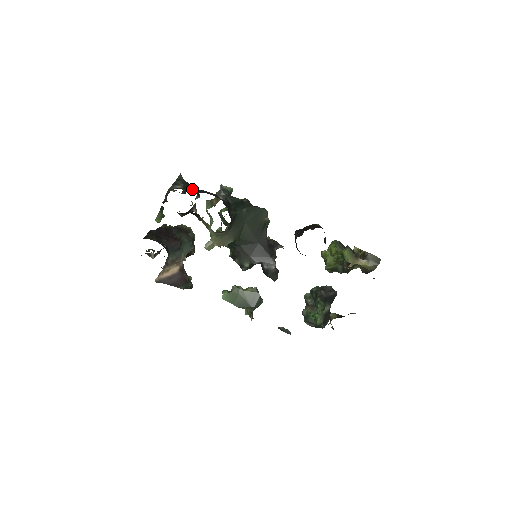
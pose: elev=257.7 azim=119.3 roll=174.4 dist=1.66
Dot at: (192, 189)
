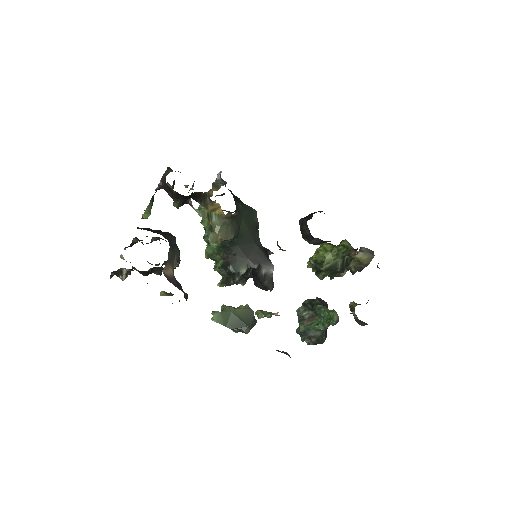
Dot at: occluded
